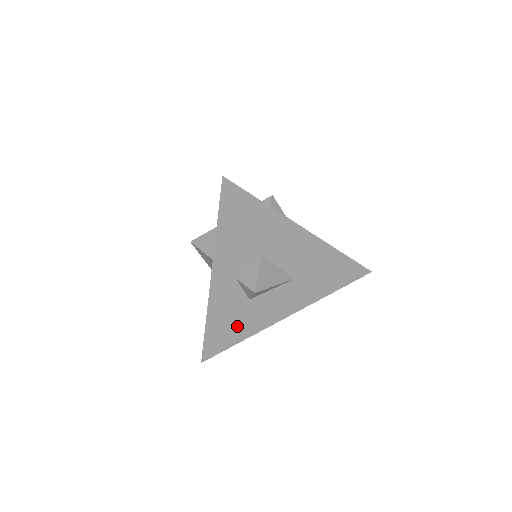
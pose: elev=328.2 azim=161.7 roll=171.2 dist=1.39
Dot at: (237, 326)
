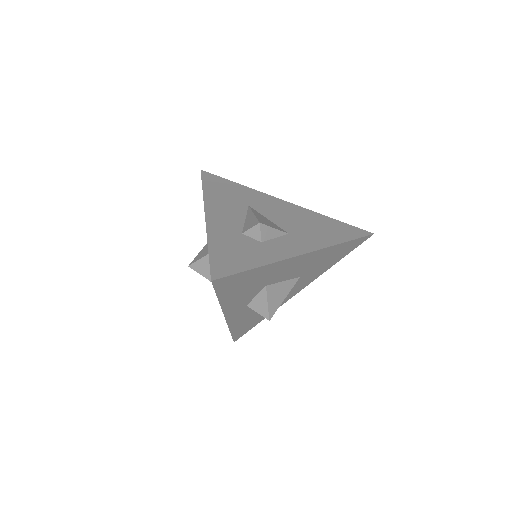
Dot at: (257, 317)
